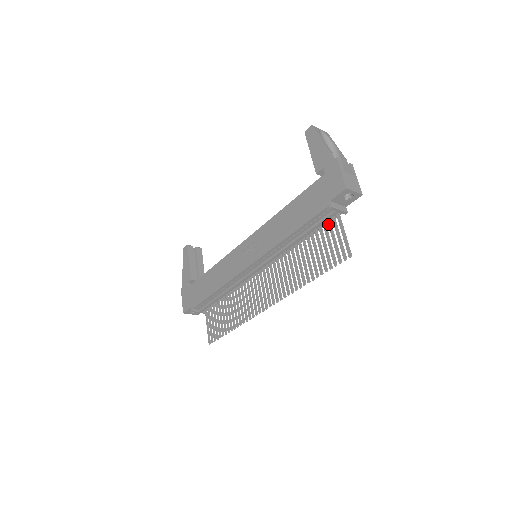
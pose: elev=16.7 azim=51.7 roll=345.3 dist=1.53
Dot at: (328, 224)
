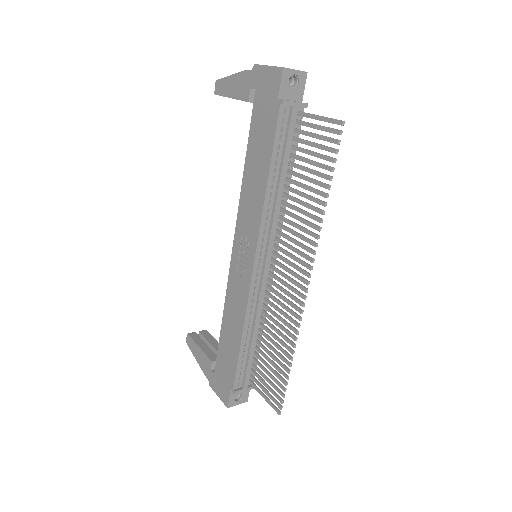
Dot at: (297, 133)
